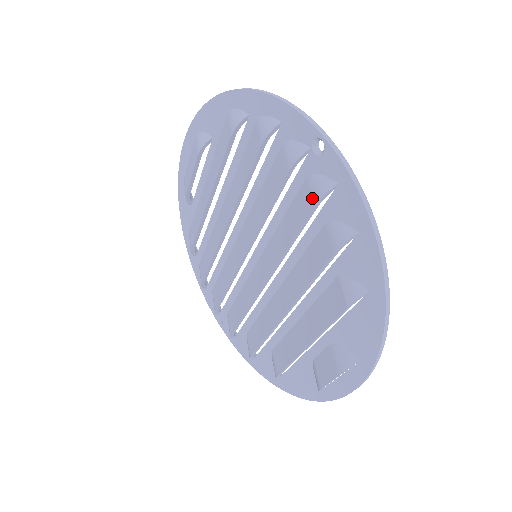
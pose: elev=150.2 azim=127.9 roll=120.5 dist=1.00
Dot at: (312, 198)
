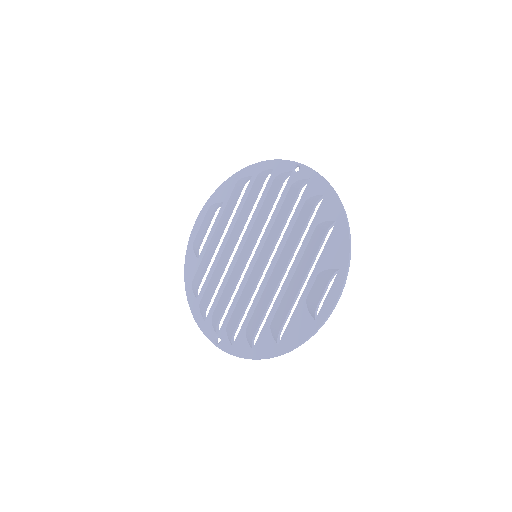
Dot at: (297, 188)
